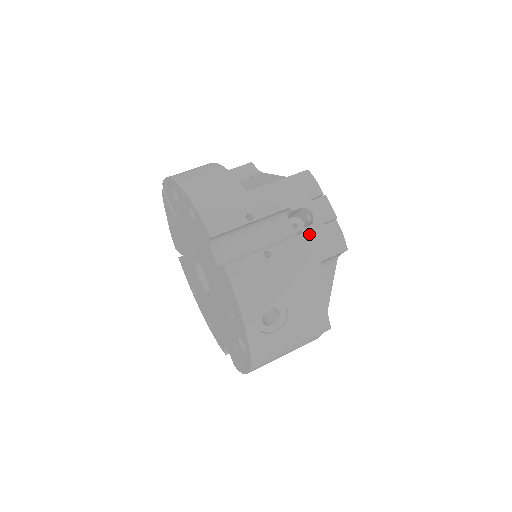
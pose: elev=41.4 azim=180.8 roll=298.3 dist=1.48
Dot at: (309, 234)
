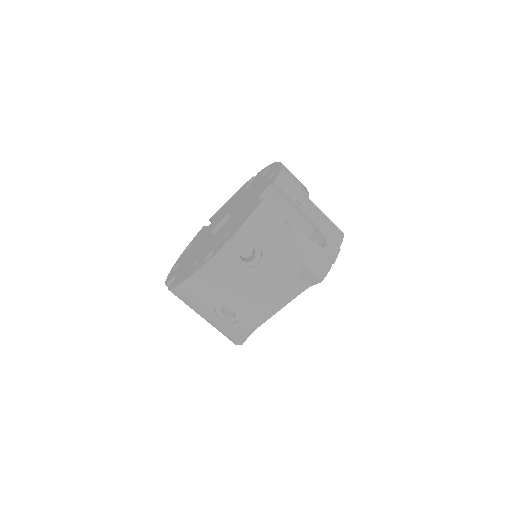
Dot at: (315, 247)
